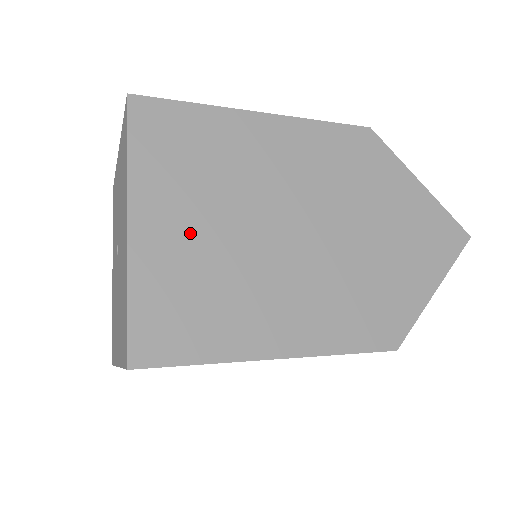
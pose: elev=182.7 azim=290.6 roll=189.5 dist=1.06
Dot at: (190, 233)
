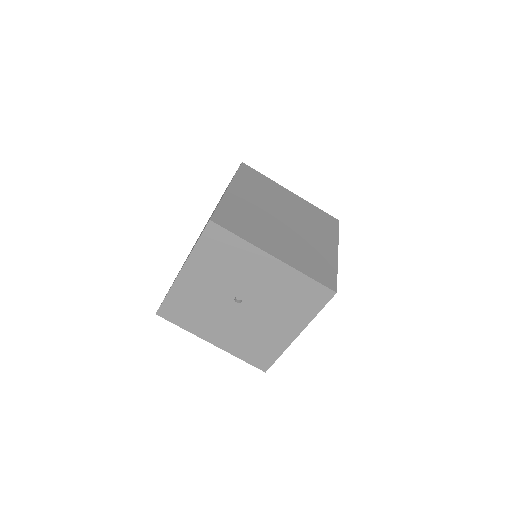
Dot at: occluded
